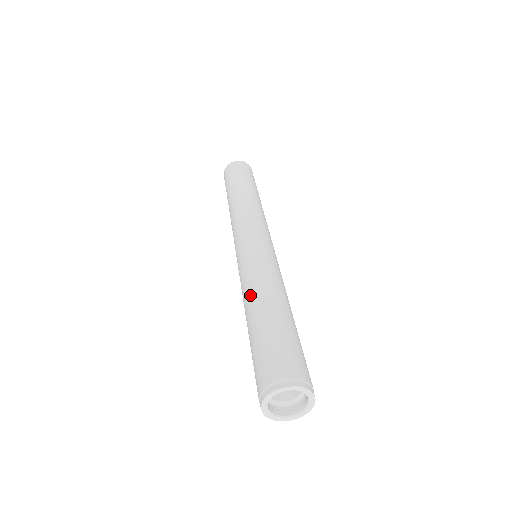
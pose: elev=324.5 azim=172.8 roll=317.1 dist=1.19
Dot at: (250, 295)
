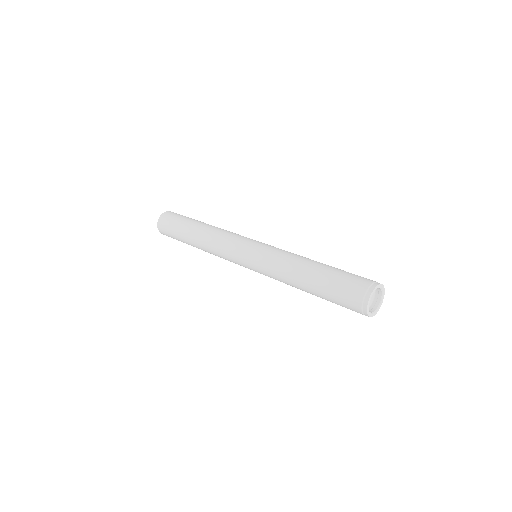
Dot at: (292, 273)
